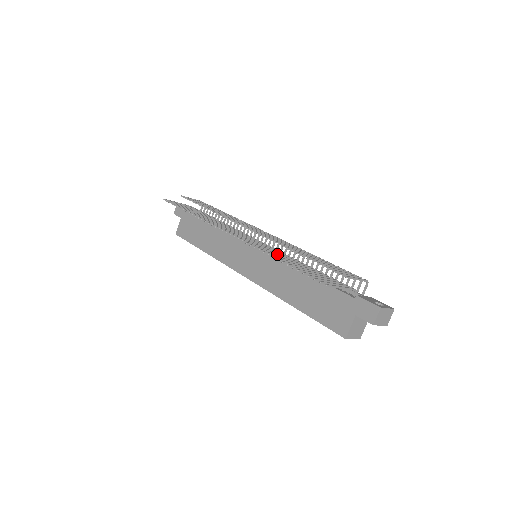
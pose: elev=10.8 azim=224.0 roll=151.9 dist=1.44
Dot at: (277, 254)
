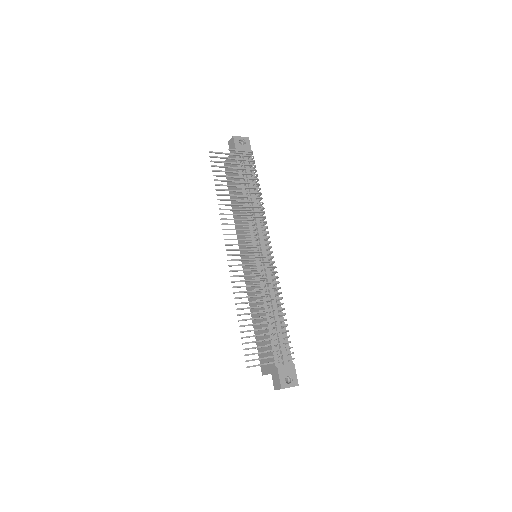
Dot at: (249, 297)
